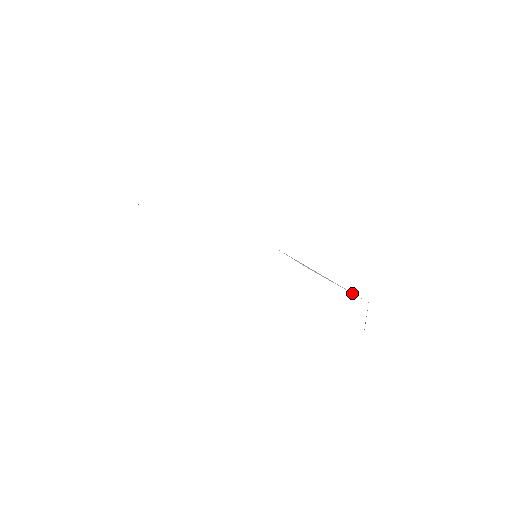
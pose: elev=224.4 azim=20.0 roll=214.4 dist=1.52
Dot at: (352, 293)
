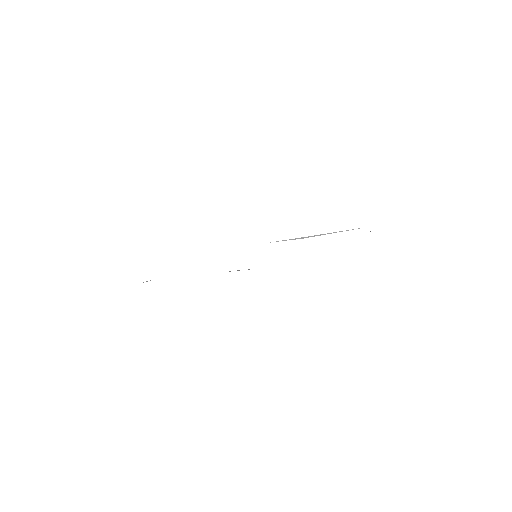
Dot at: occluded
